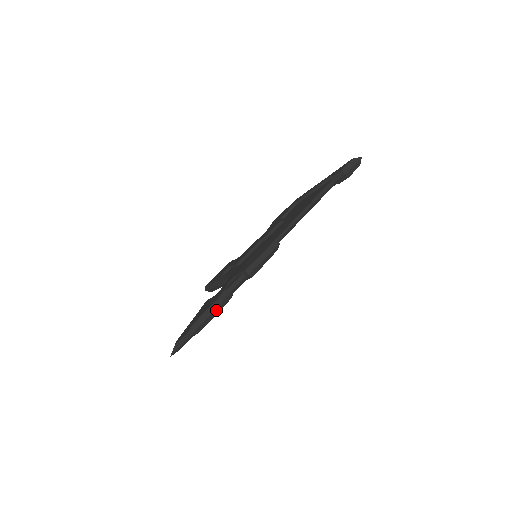
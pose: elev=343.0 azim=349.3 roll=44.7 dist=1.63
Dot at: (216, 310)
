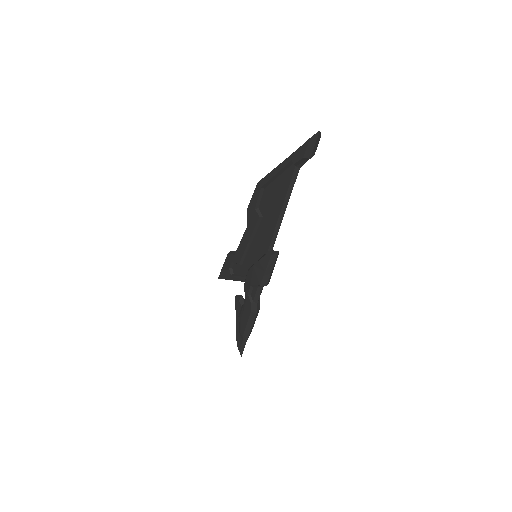
Dot at: (255, 318)
